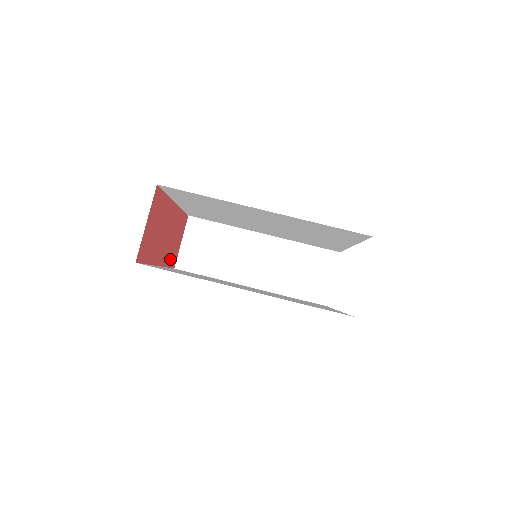
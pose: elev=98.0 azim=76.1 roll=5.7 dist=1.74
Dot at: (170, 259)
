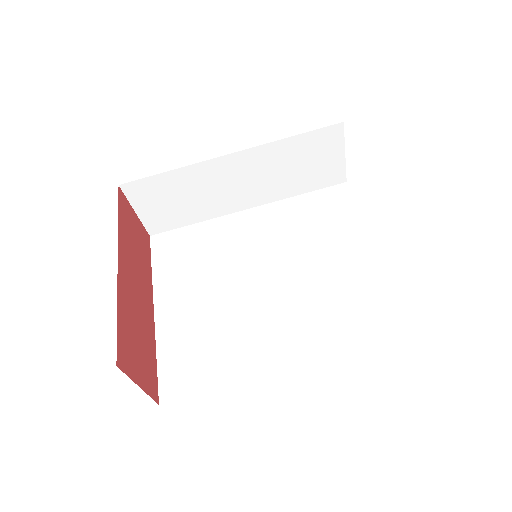
Dot at: (146, 258)
